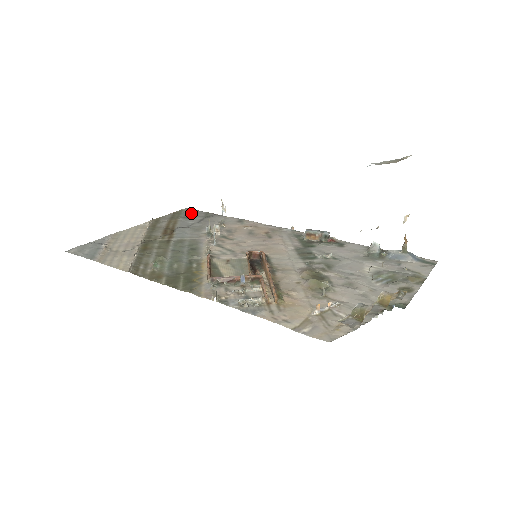
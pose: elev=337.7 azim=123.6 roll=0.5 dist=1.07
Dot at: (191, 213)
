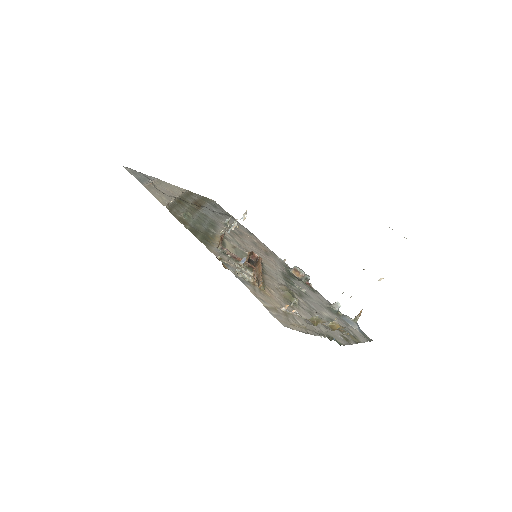
Dot at: (217, 205)
